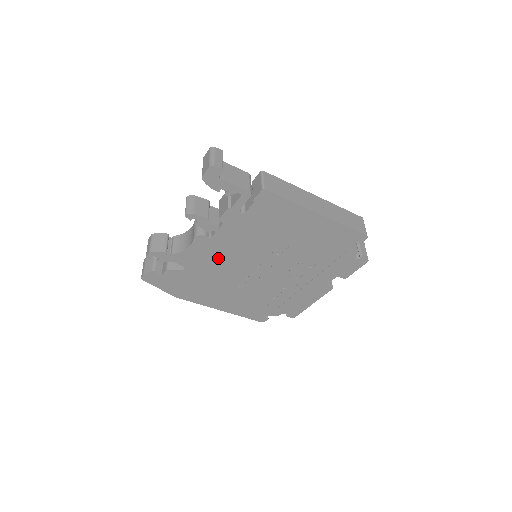
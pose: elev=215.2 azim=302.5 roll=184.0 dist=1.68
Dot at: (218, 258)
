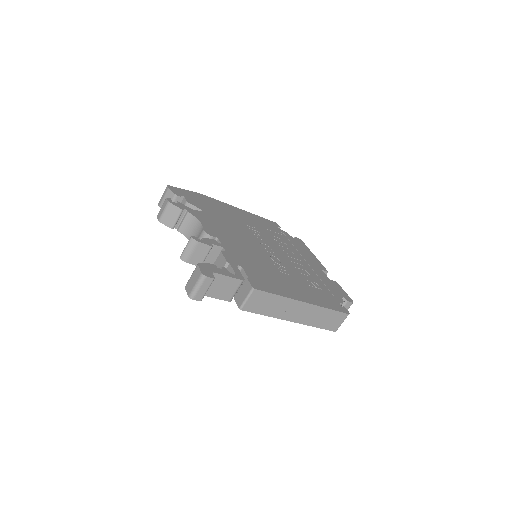
Dot at: occluded
